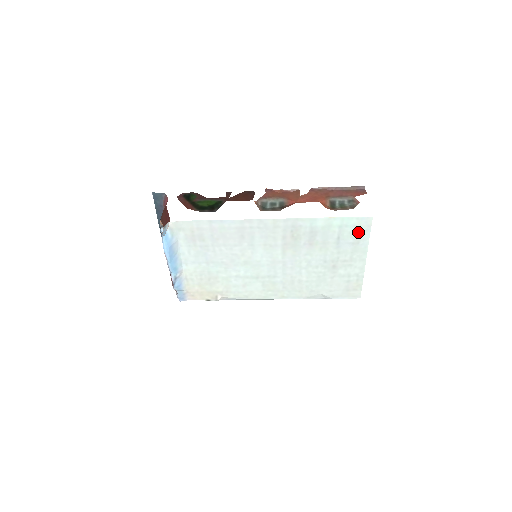
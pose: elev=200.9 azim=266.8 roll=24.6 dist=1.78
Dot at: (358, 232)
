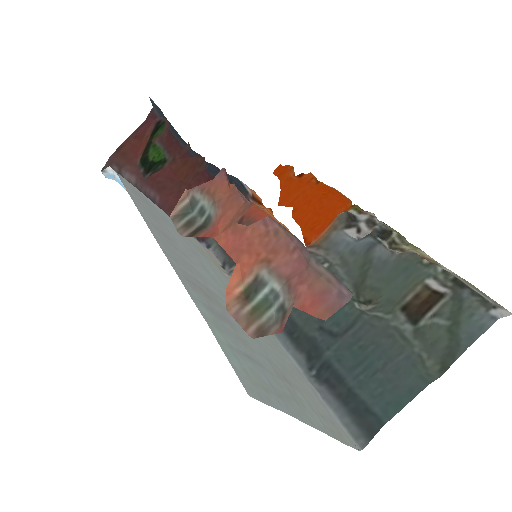
Dot at: (260, 384)
